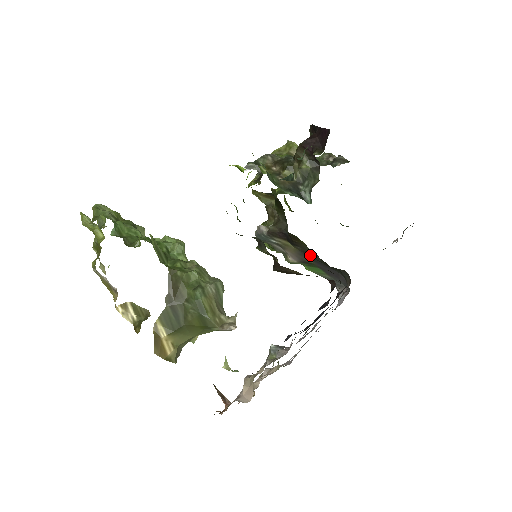
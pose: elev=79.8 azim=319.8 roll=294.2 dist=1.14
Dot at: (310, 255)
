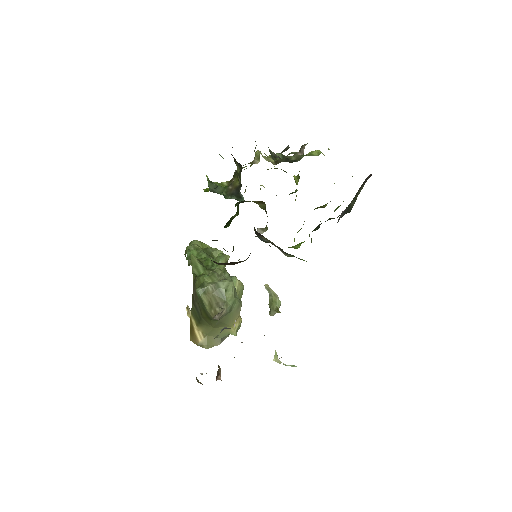
Dot at: occluded
